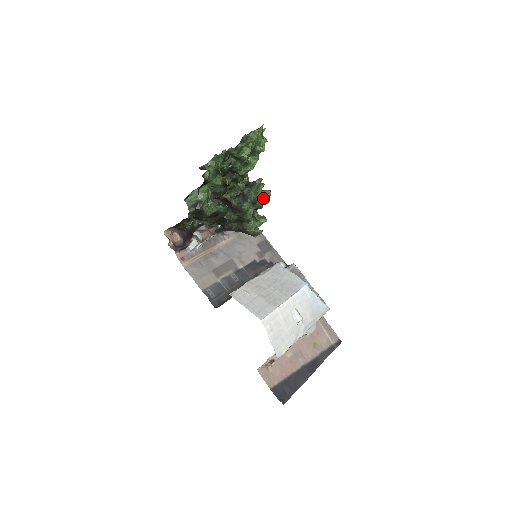
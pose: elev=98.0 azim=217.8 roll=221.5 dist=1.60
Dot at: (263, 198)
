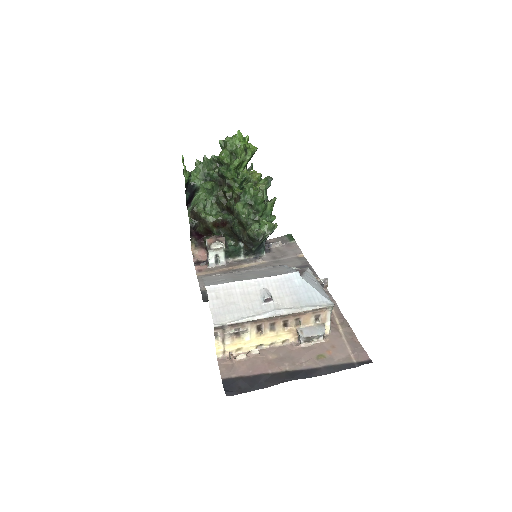
Dot at: (256, 197)
